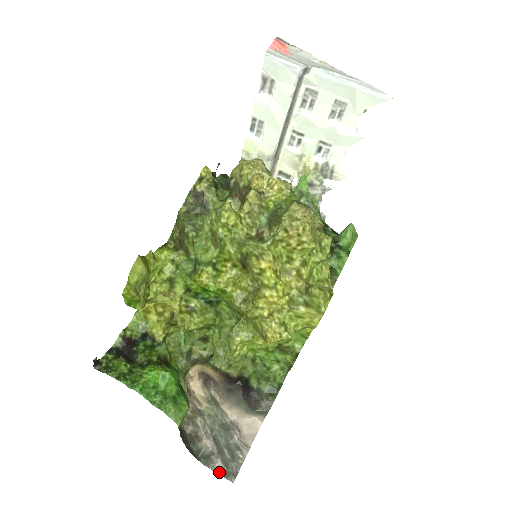
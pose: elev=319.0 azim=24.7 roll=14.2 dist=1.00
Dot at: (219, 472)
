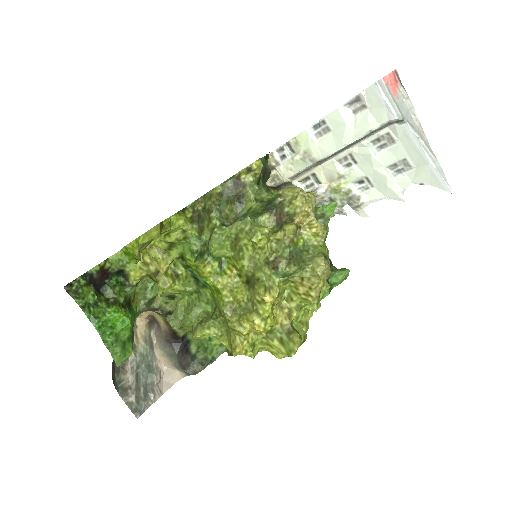
Dot at: (129, 406)
